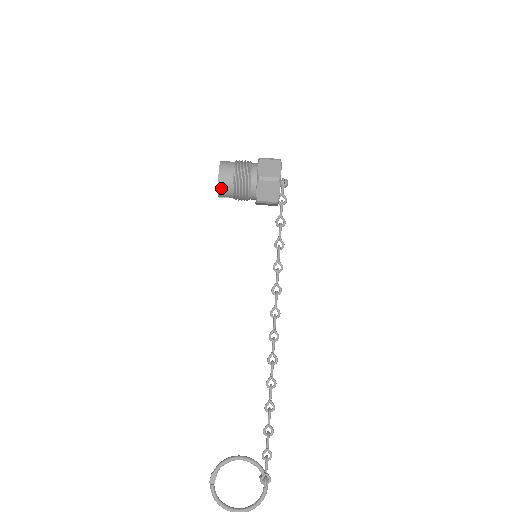
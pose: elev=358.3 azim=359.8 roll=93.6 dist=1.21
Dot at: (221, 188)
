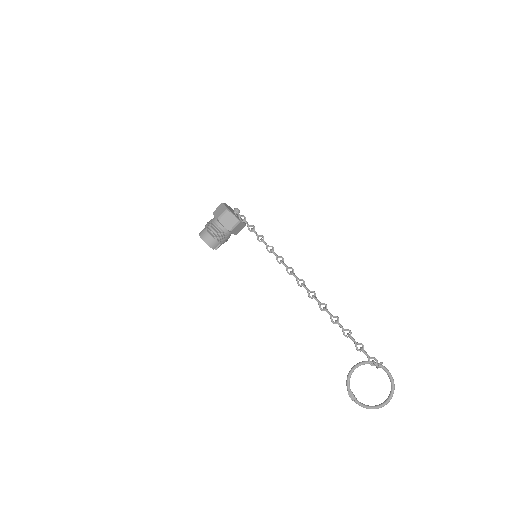
Dot at: (209, 243)
